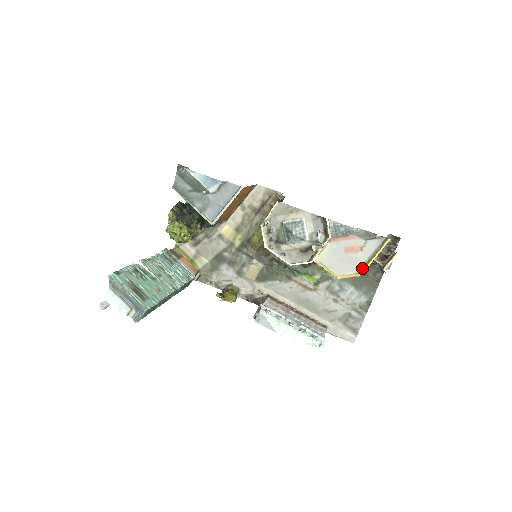
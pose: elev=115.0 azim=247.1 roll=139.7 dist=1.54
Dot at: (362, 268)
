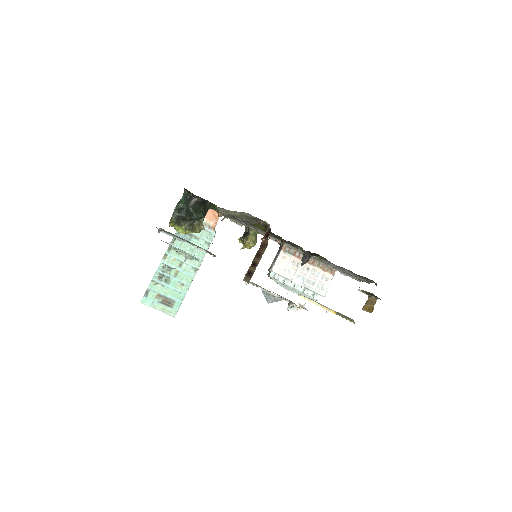
Dot at: (338, 313)
